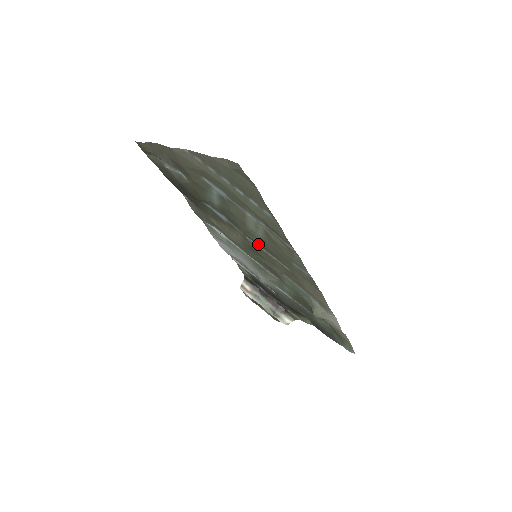
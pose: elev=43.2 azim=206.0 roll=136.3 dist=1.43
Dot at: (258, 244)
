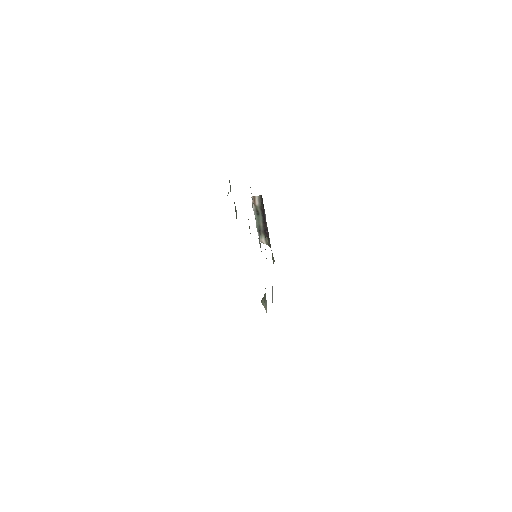
Dot at: occluded
